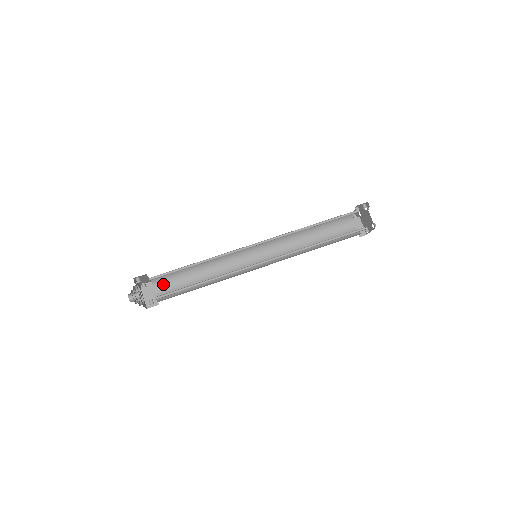
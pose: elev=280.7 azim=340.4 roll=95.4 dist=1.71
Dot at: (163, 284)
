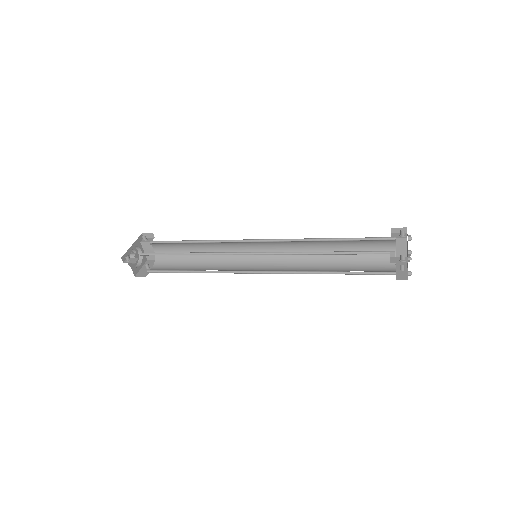
Dot at: (161, 245)
